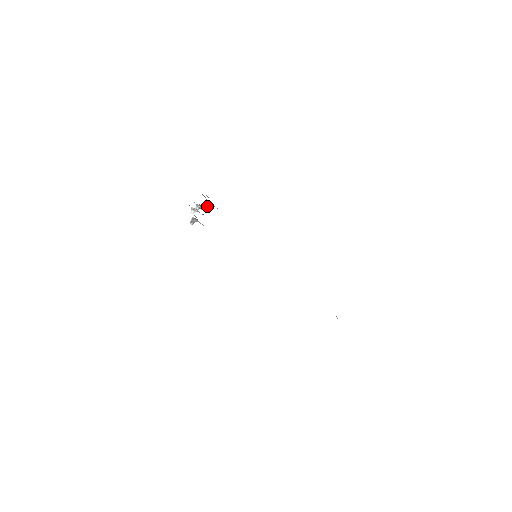
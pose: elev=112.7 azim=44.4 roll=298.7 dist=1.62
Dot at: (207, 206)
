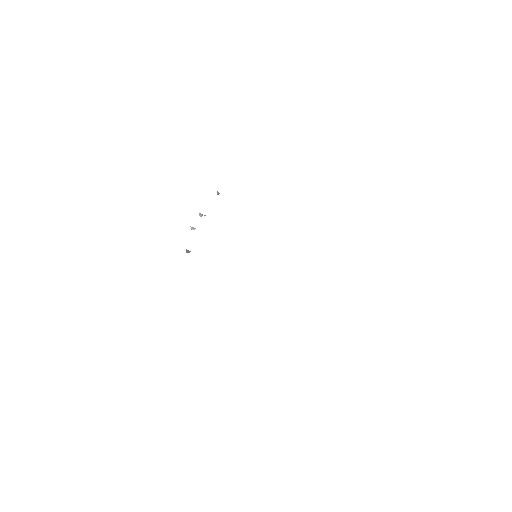
Dot at: (217, 194)
